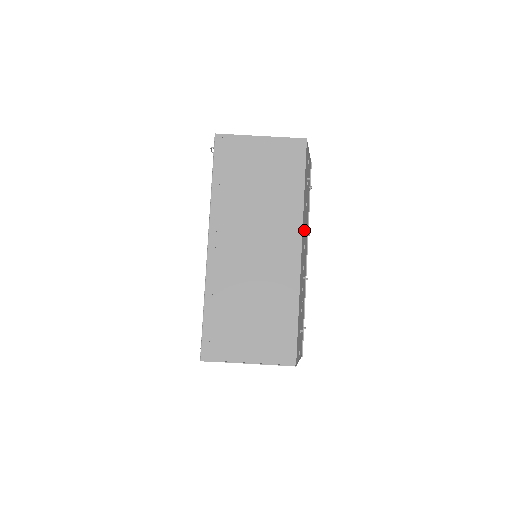
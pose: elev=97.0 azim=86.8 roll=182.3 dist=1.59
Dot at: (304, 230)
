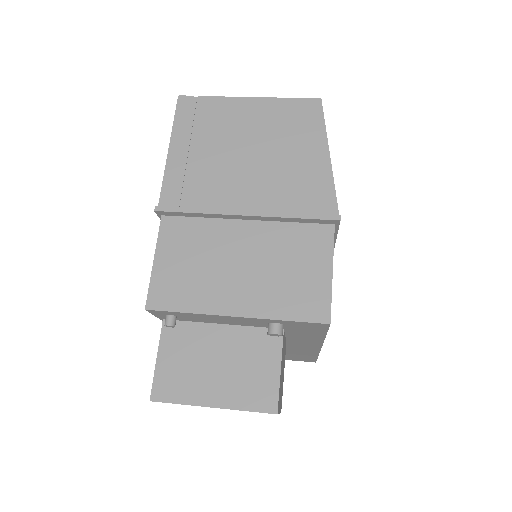
Dot at: occluded
